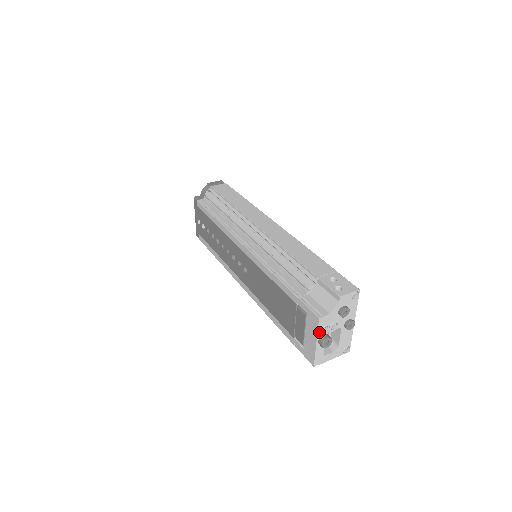
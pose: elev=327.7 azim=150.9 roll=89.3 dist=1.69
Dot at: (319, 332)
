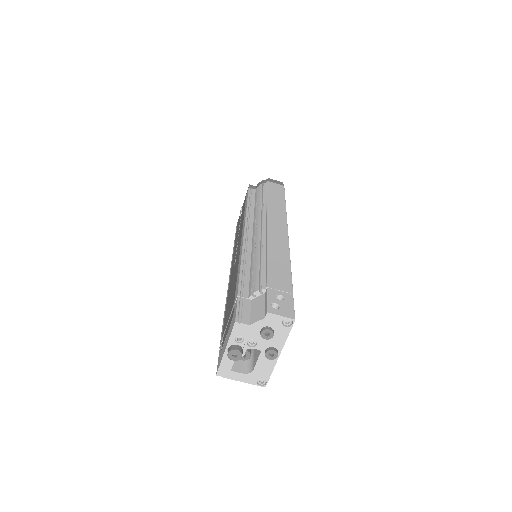
Dot at: (232, 338)
